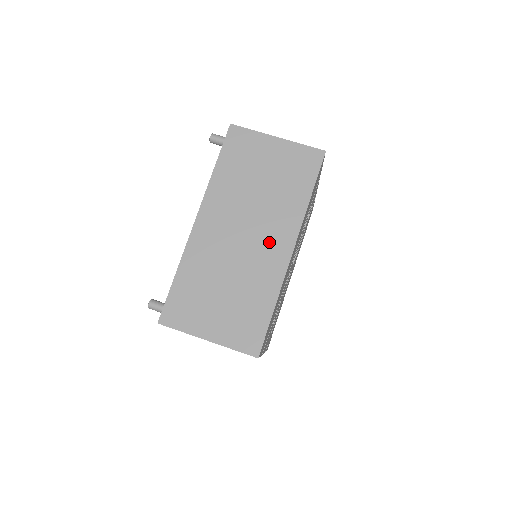
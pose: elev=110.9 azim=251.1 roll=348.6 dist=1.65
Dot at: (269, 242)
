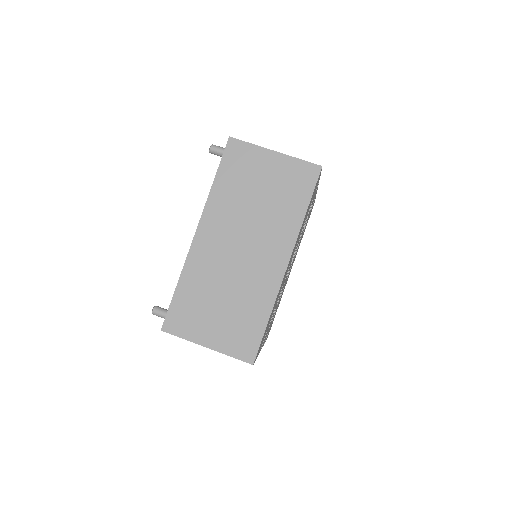
Dot at: (265, 256)
